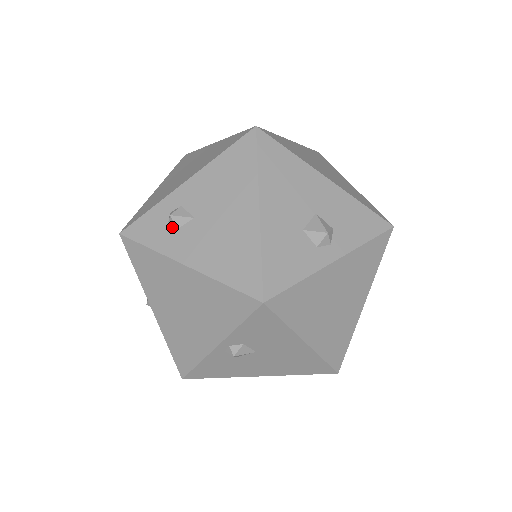
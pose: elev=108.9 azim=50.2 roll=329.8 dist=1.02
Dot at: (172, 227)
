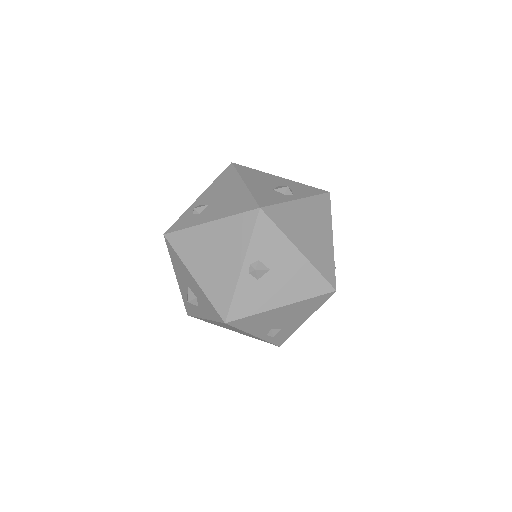
Dot at: (196, 214)
